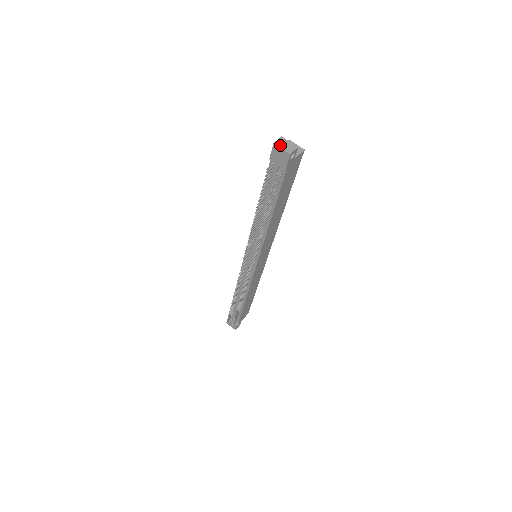
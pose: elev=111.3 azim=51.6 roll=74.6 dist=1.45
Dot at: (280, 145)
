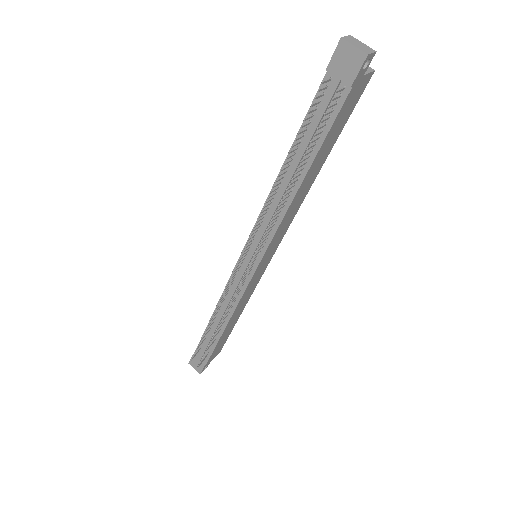
Dot at: (351, 42)
